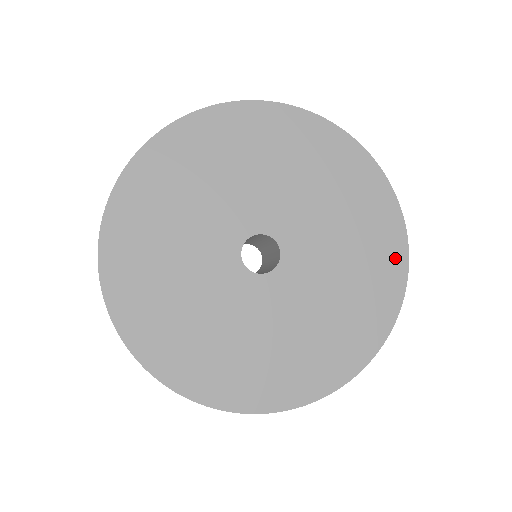
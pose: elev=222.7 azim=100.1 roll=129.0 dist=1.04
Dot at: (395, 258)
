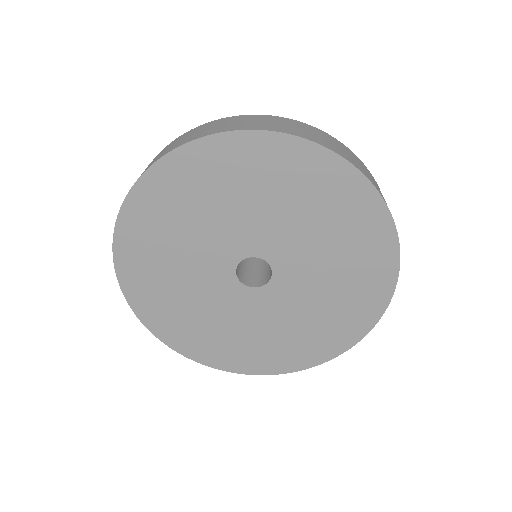
Dot at: (315, 356)
